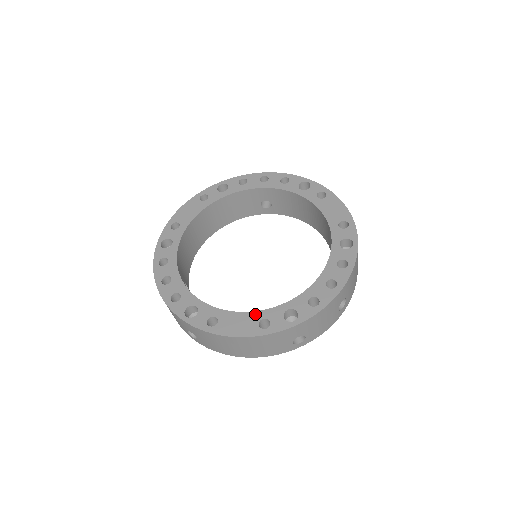
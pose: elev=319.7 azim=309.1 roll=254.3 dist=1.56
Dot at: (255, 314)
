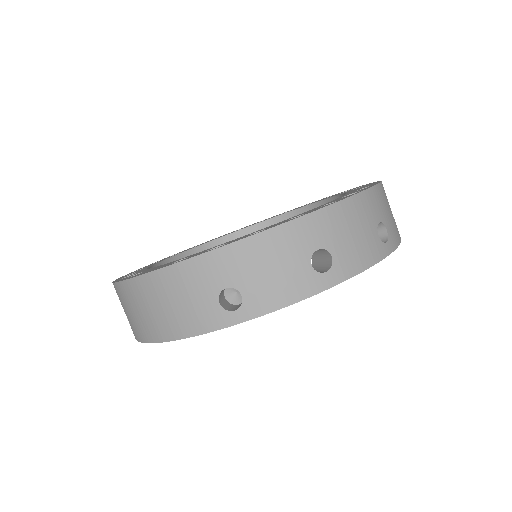
Dot at: occluded
